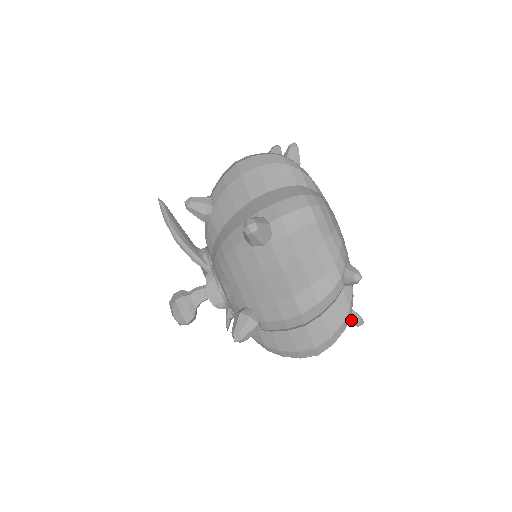
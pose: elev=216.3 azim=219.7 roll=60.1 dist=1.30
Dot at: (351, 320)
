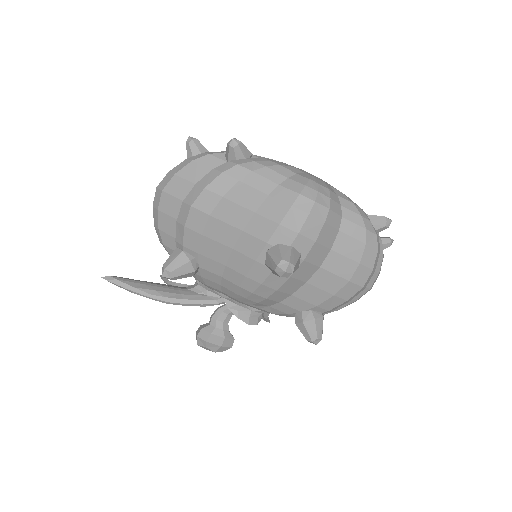
Dot at: (384, 247)
